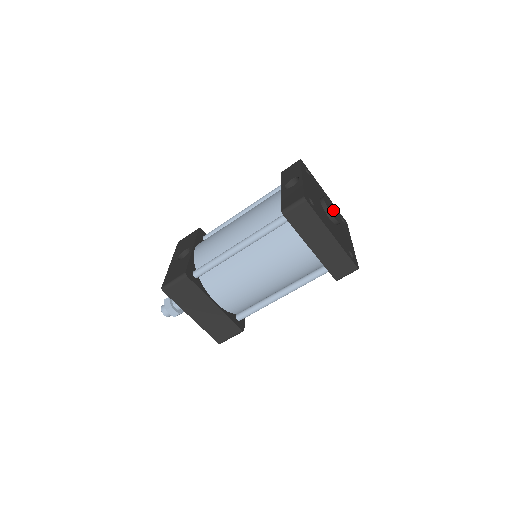
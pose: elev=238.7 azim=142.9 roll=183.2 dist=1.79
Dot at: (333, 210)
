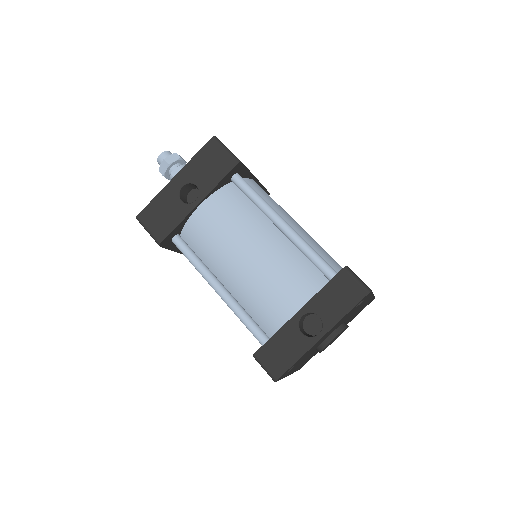
Dot at: occluded
